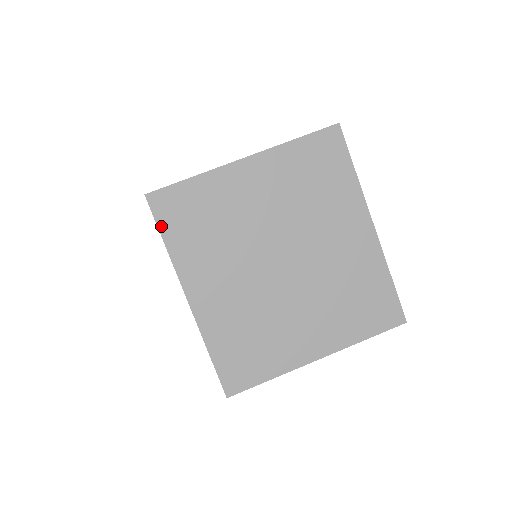
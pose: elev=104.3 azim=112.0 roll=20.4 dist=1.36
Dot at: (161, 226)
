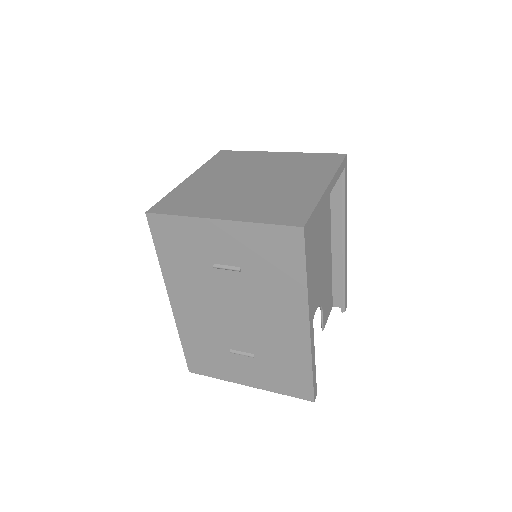
Dot at: (214, 158)
